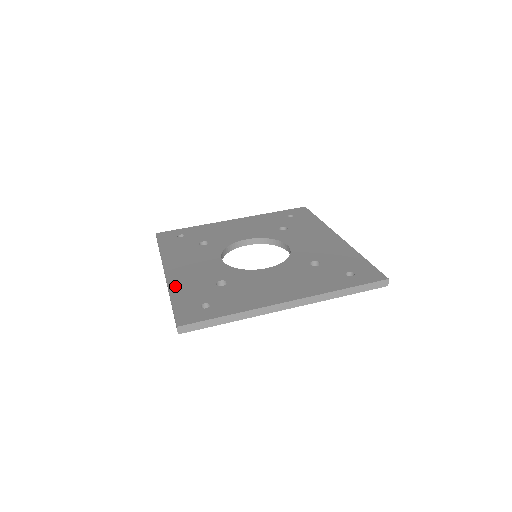
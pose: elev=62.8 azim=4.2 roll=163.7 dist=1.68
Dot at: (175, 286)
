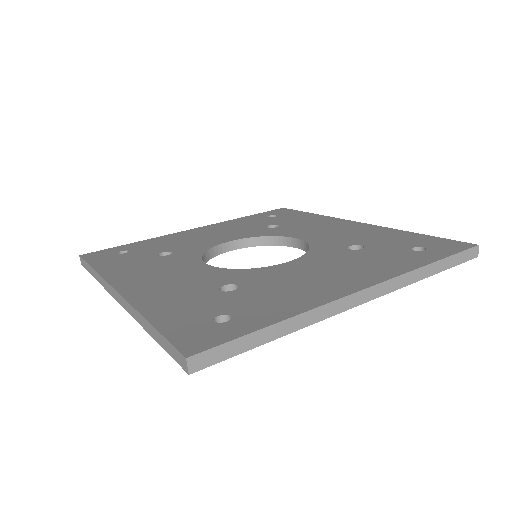
Dot at: (147, 304)
